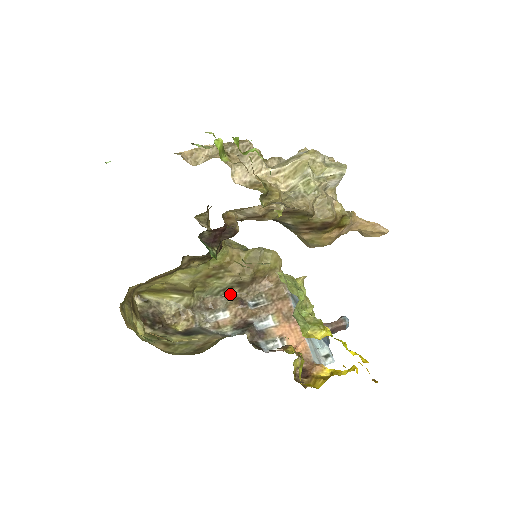
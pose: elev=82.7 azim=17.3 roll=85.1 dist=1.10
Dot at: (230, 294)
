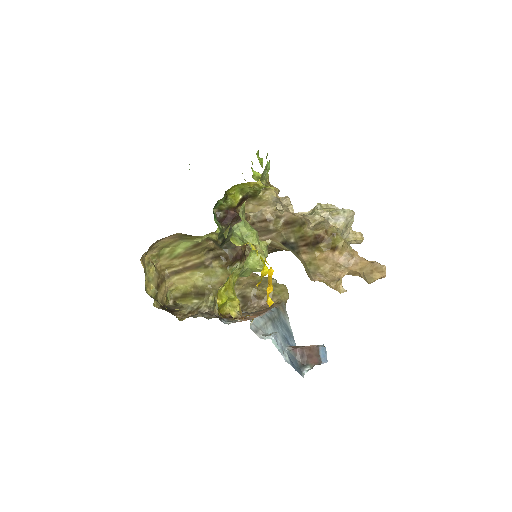
Dot at: occluded
